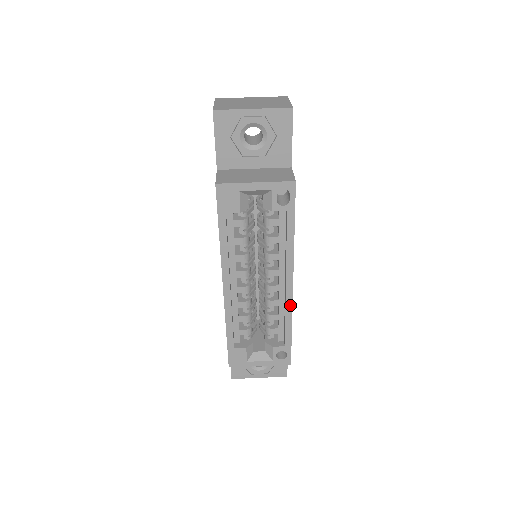
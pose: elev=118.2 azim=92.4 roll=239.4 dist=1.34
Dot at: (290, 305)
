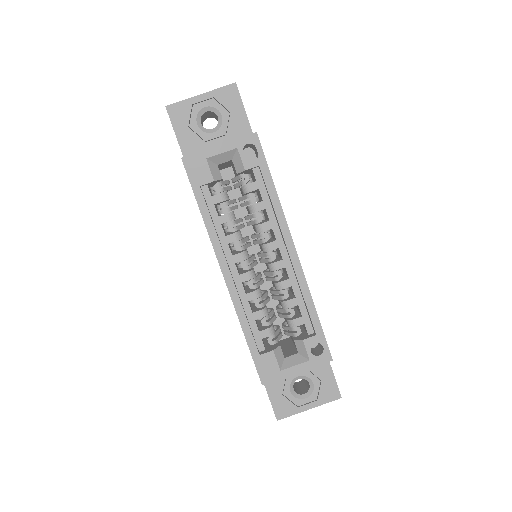
Dot at: (302, 277)
